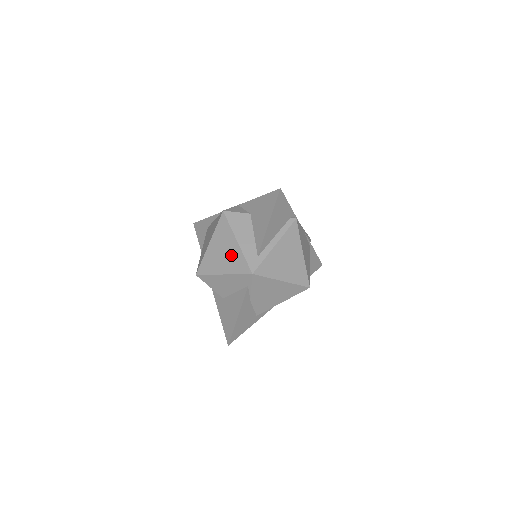
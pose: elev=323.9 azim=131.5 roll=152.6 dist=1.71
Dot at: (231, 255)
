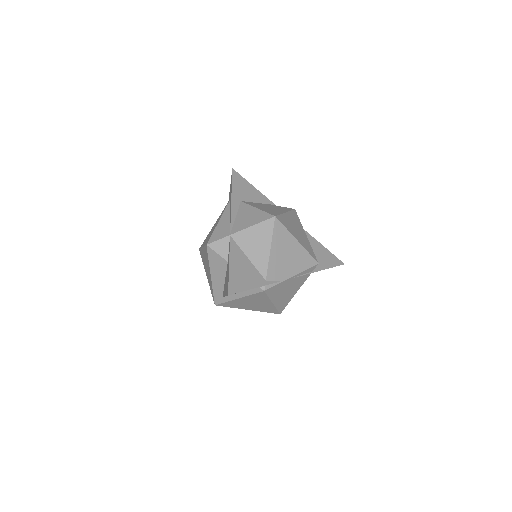
Dot at: (209, 276)
